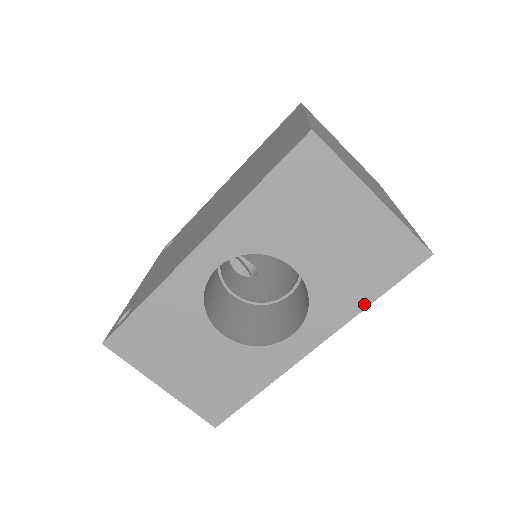
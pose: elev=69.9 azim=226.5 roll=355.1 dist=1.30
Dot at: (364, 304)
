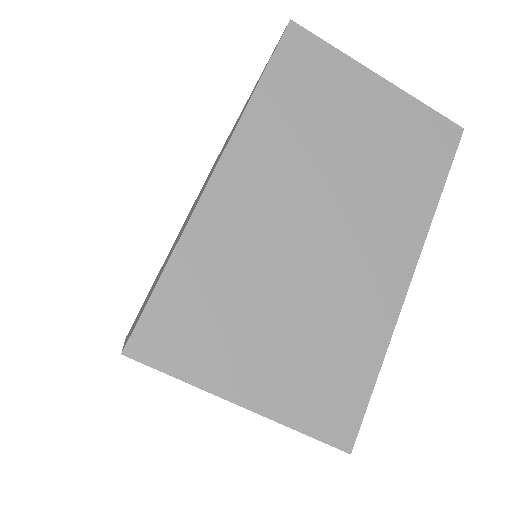
Dot at: occluded
